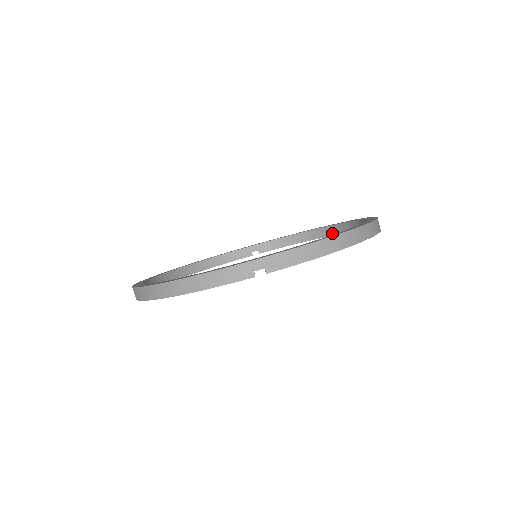
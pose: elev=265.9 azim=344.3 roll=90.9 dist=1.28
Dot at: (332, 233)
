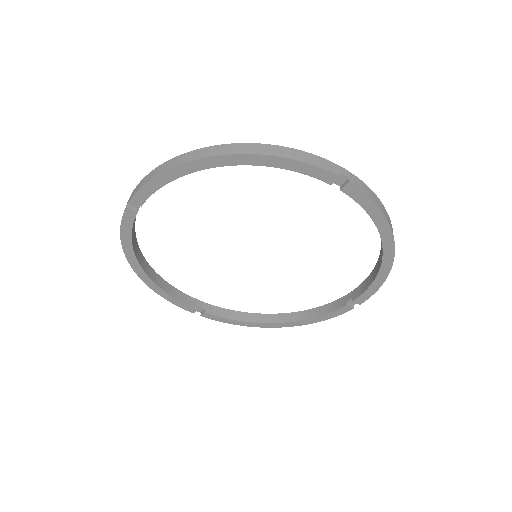
Dot at: (380, 235)
